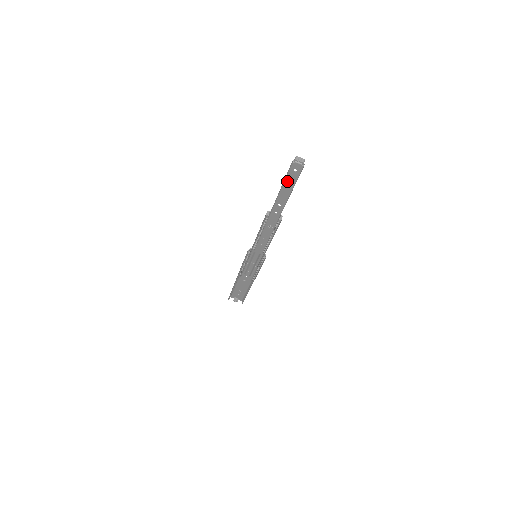
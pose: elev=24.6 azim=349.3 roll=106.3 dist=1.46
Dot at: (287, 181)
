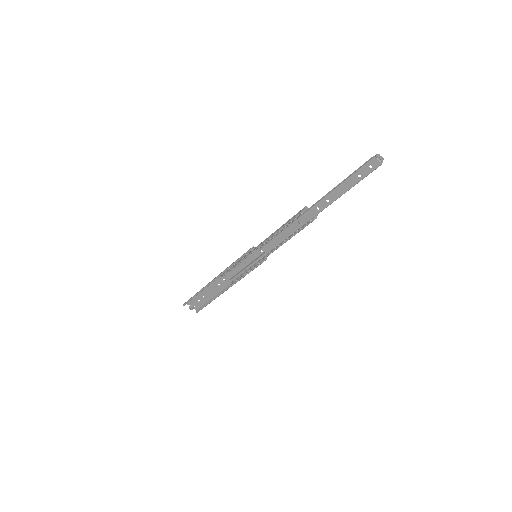
Dot at: (354, 176)
